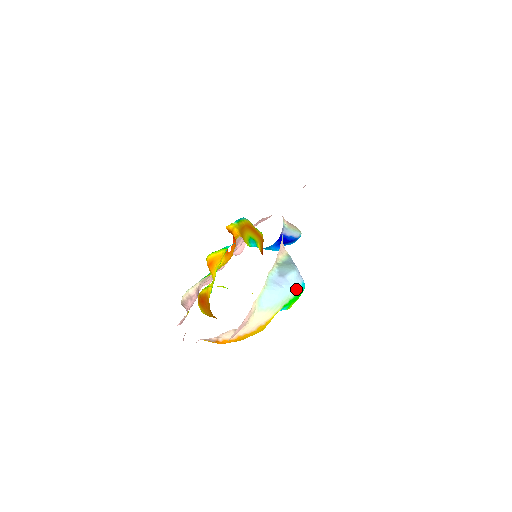
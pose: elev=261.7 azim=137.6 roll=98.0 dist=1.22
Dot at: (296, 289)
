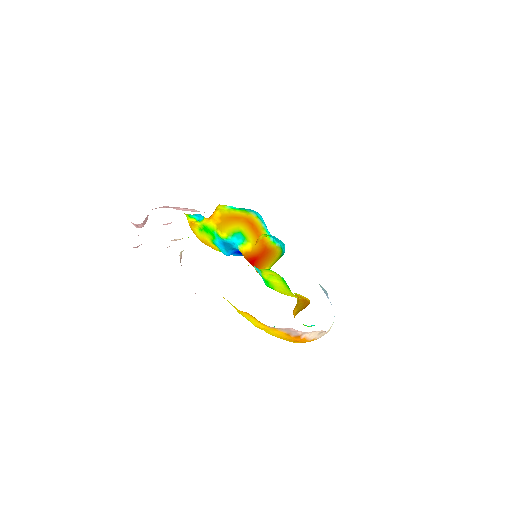
Dot at: occluded
